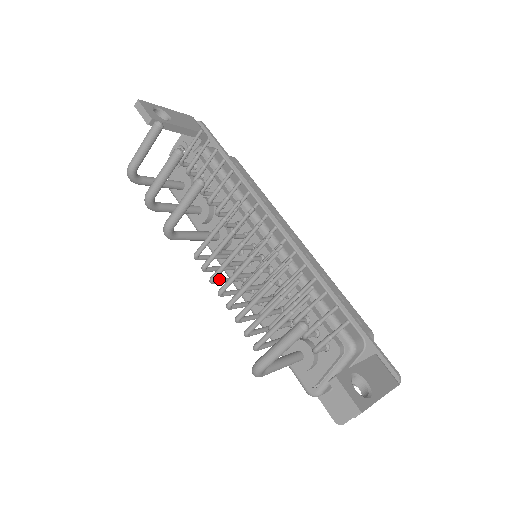
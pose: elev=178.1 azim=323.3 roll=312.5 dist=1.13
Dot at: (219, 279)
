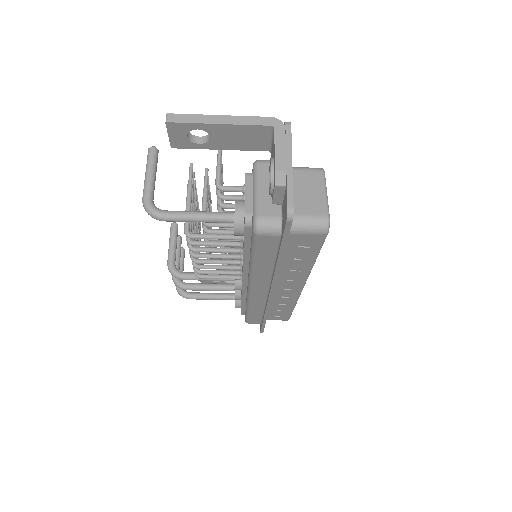
Dot at: (205, 265)
